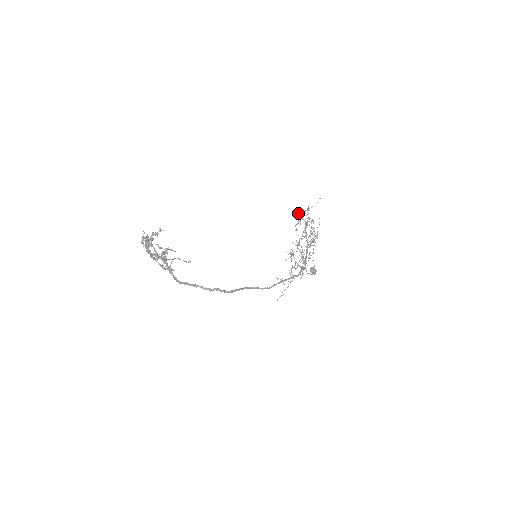
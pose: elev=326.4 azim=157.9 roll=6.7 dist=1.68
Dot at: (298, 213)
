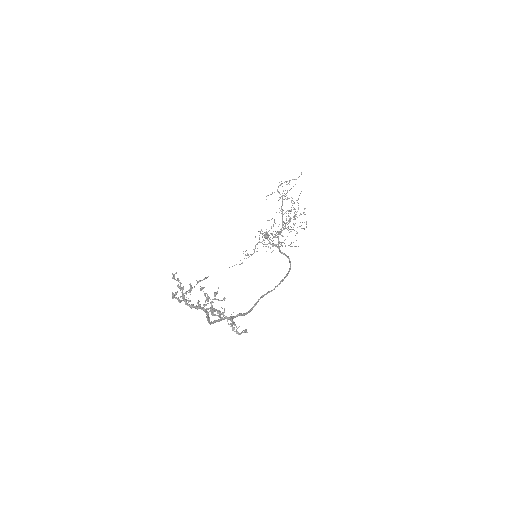
Dot at: occluded
